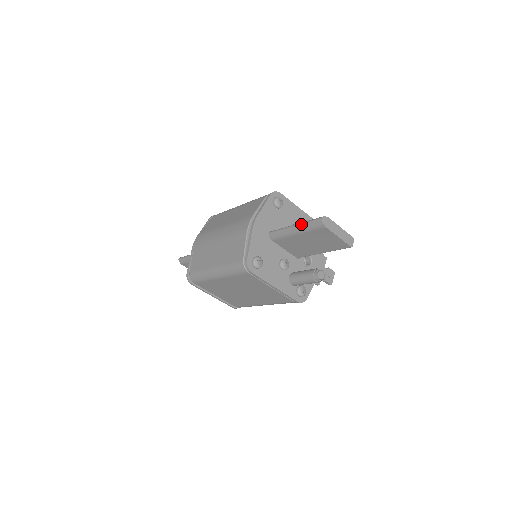
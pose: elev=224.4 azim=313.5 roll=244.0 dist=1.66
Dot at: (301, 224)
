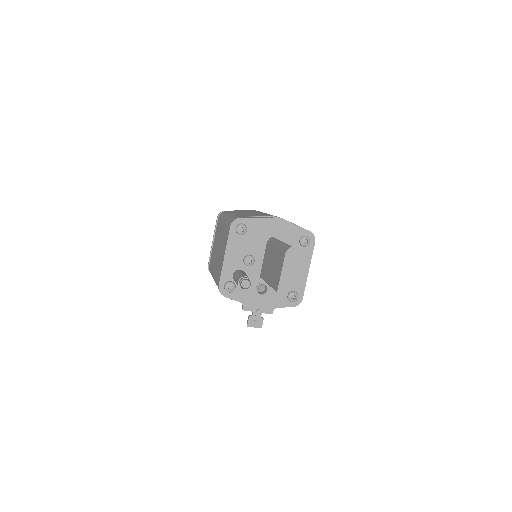
Dot at: occluded
